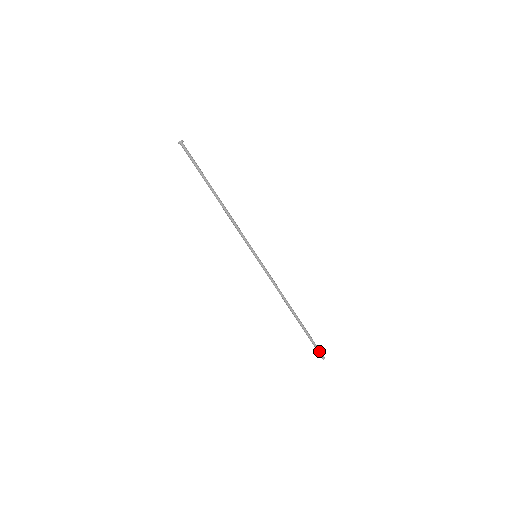
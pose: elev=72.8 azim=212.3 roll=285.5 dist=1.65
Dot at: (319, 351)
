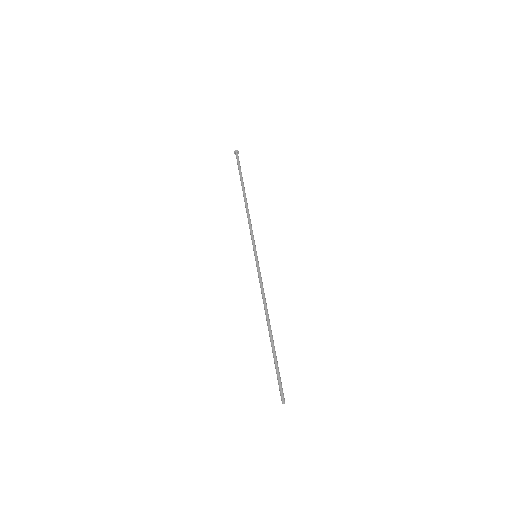
Dot at: (281, 389)
